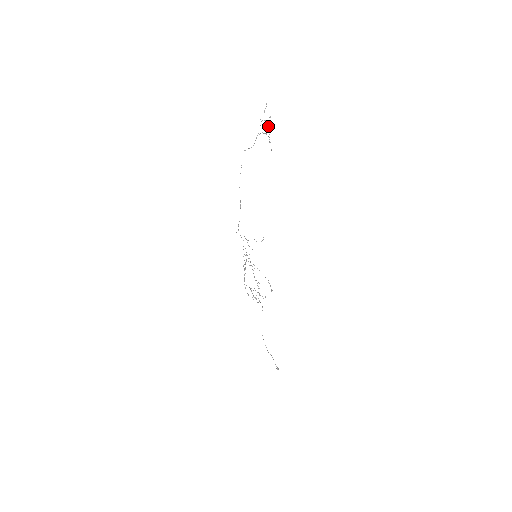
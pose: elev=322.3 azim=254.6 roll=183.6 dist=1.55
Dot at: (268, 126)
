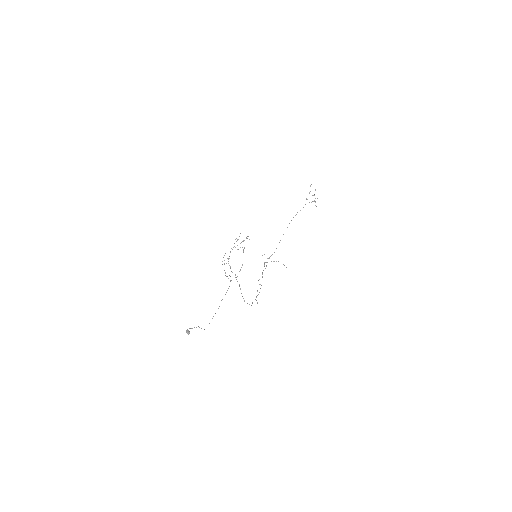
Dot at: occluded
